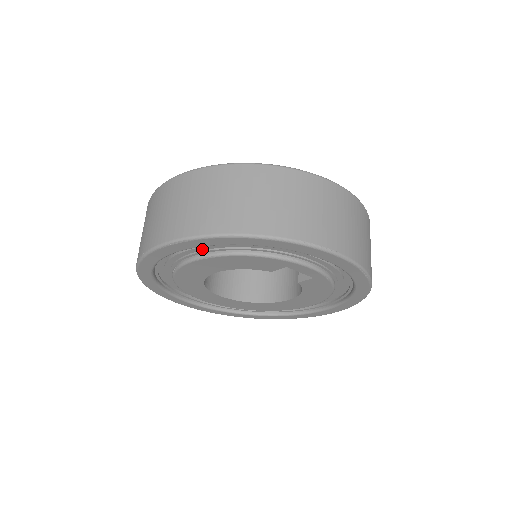
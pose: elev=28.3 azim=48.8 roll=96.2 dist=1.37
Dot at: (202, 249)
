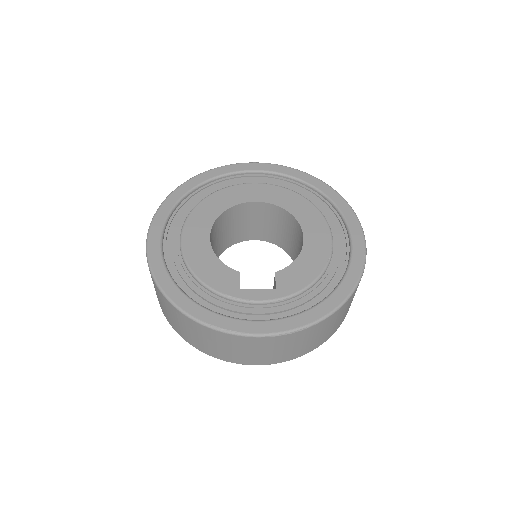
Dot at: occluded
